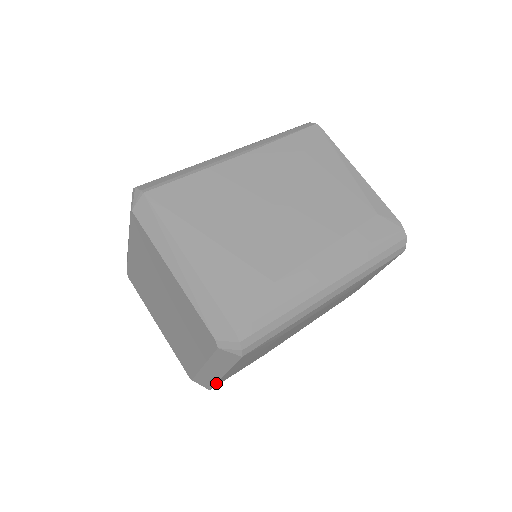
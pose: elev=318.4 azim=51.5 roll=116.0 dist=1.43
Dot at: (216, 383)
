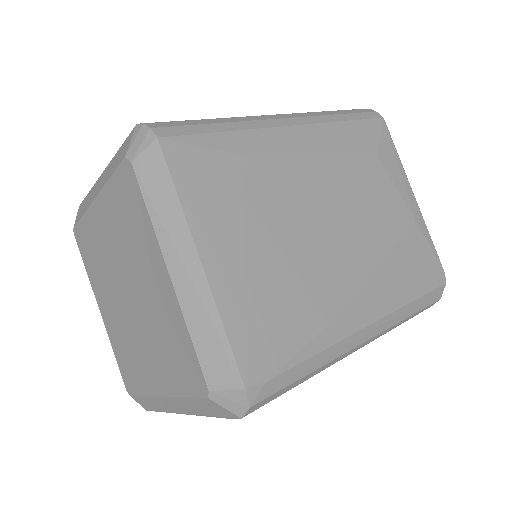
Dot at: (226, 330)
